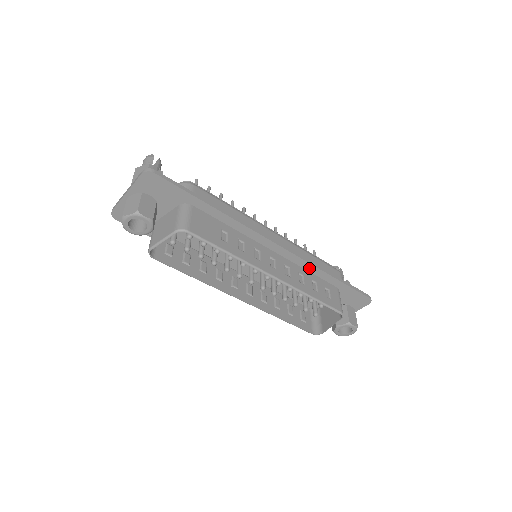
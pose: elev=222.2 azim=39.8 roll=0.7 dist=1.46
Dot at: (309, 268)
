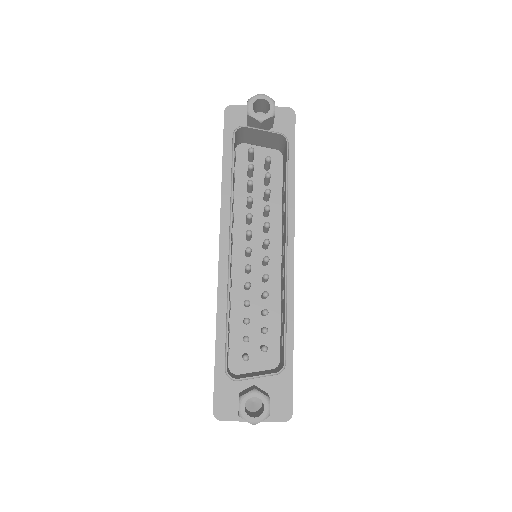
Dot at: (287, 307)
